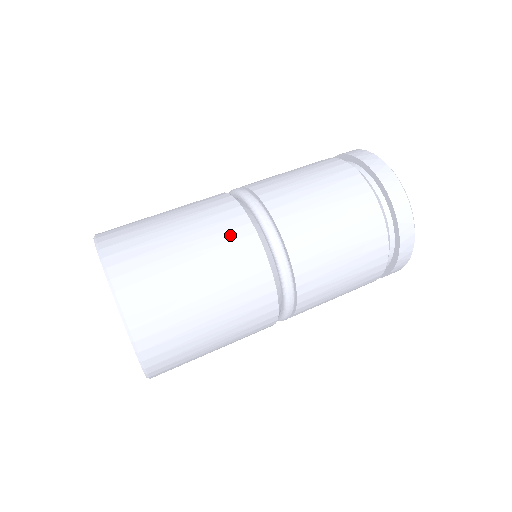
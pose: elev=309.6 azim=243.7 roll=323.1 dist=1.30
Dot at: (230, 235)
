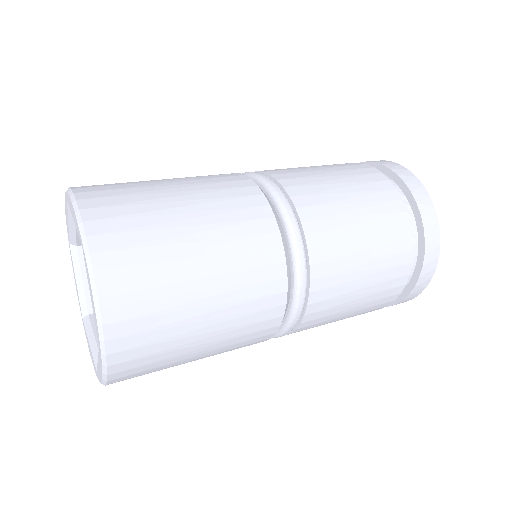
Dot at: occluded
